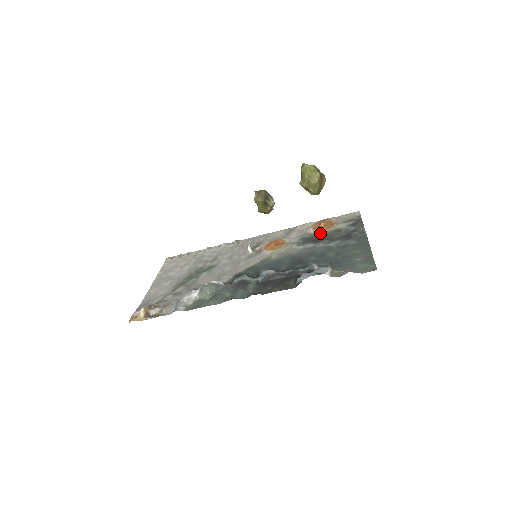
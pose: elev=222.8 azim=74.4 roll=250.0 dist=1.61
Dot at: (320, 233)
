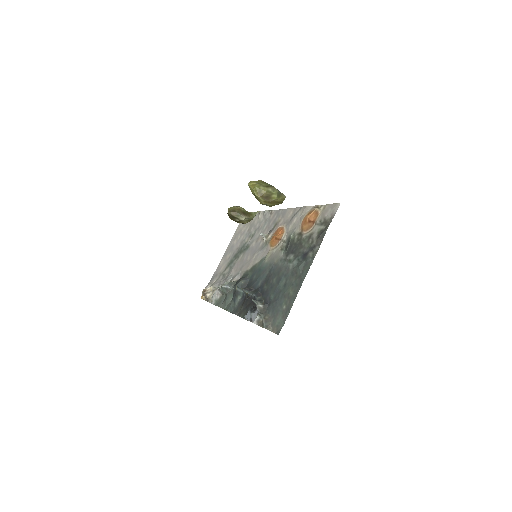
Dot at: (299, 236)
